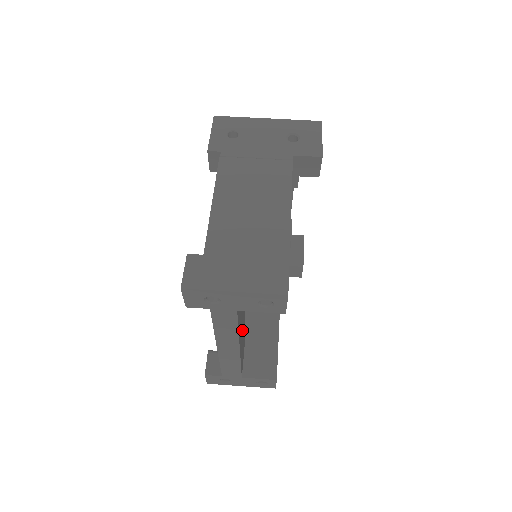
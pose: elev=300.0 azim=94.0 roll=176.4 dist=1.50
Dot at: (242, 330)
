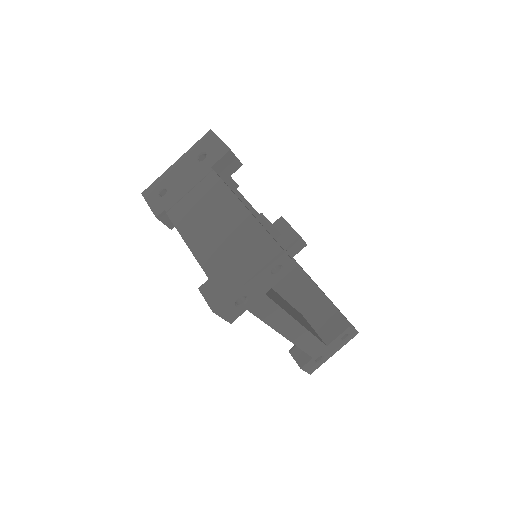
Dot at: (292, 311)
